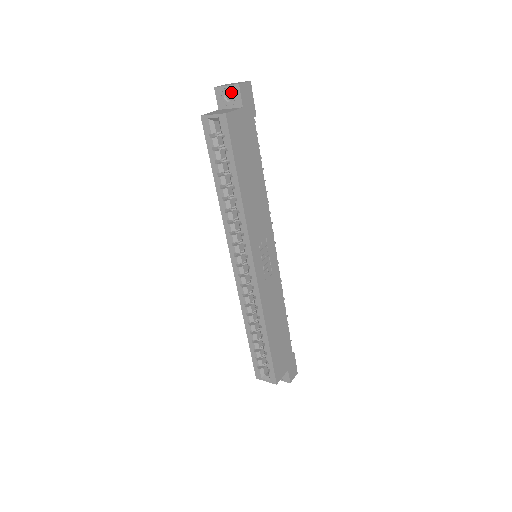
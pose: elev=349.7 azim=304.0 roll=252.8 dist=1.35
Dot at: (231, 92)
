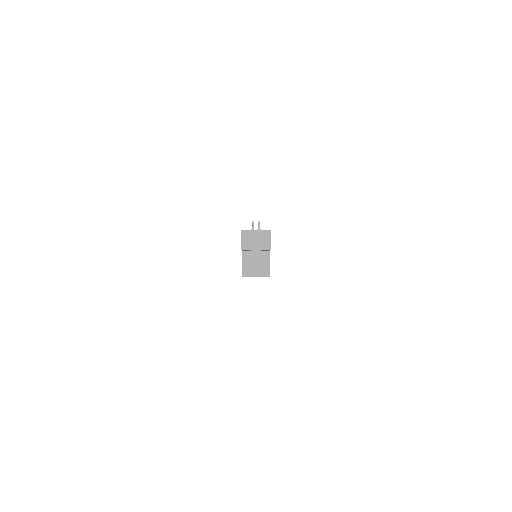
Dot at: occluded
